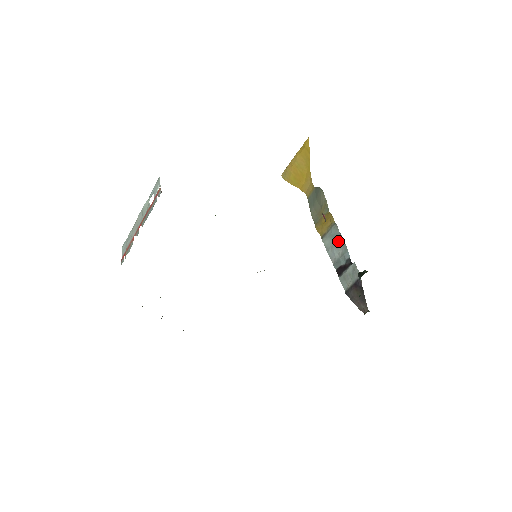
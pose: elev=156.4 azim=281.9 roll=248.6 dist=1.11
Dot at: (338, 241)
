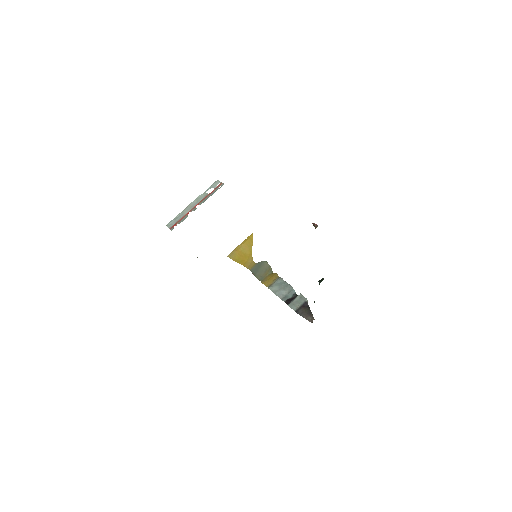
Dot at: (284, 286)
